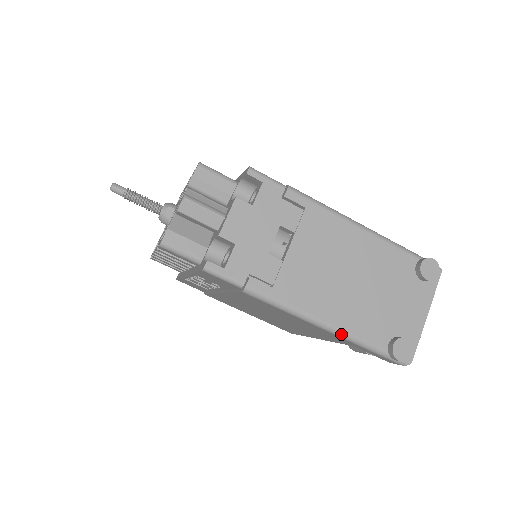
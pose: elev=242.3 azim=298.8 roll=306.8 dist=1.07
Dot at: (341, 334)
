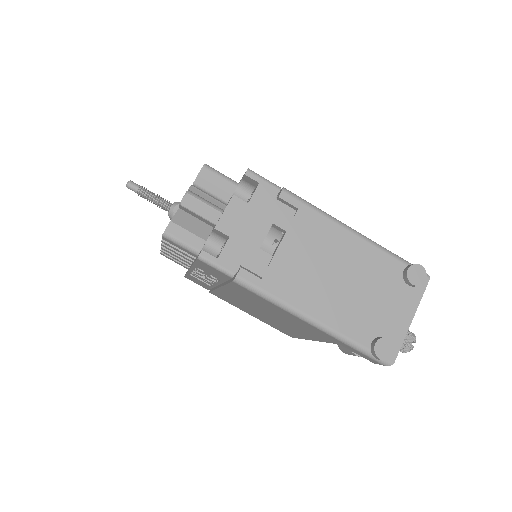
Dot at: (325, 329)
